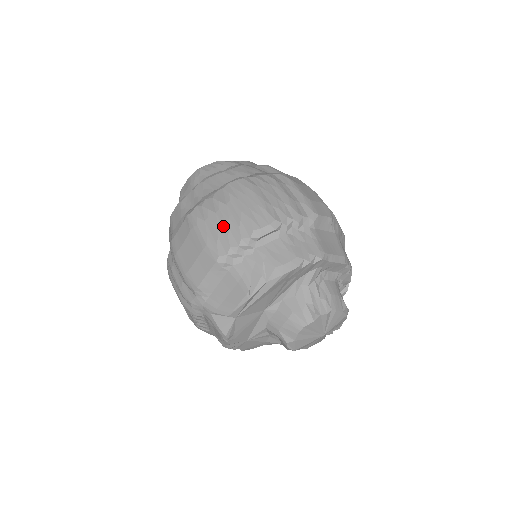
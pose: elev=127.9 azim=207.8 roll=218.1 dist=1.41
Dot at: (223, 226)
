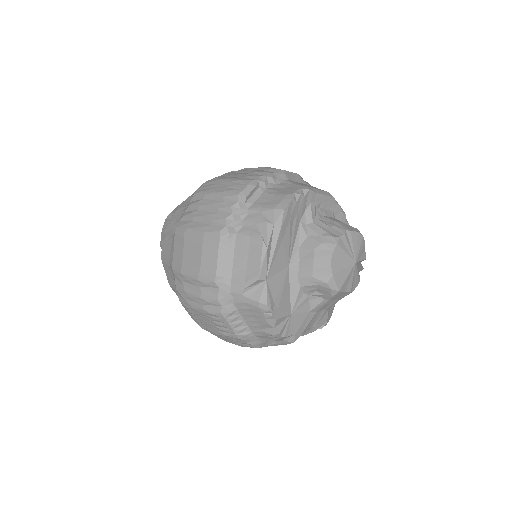
Dot at: (210, 212)
